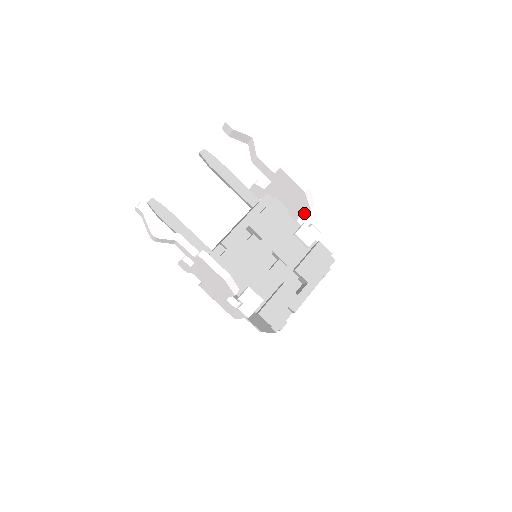
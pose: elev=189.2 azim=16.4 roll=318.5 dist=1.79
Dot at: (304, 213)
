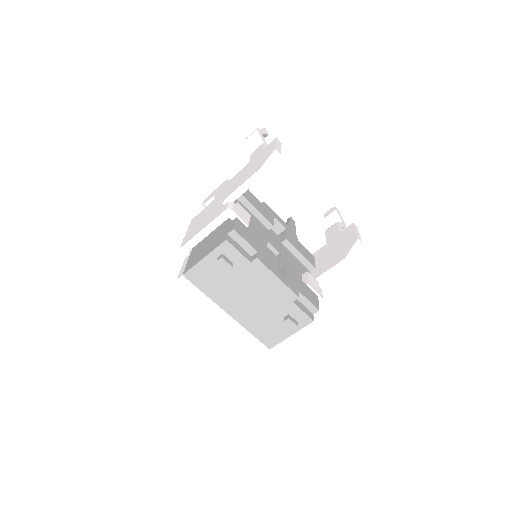
Dot at: (331, 267)
